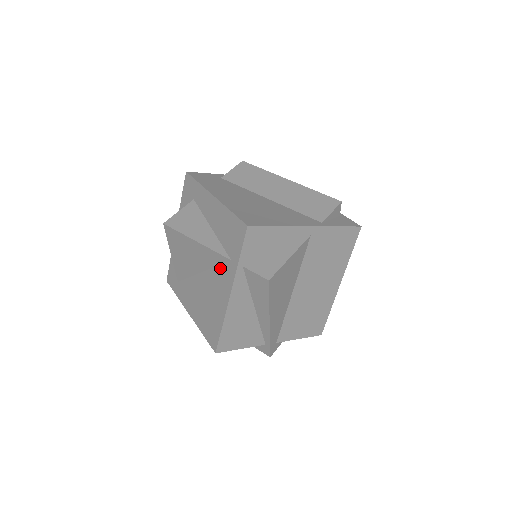
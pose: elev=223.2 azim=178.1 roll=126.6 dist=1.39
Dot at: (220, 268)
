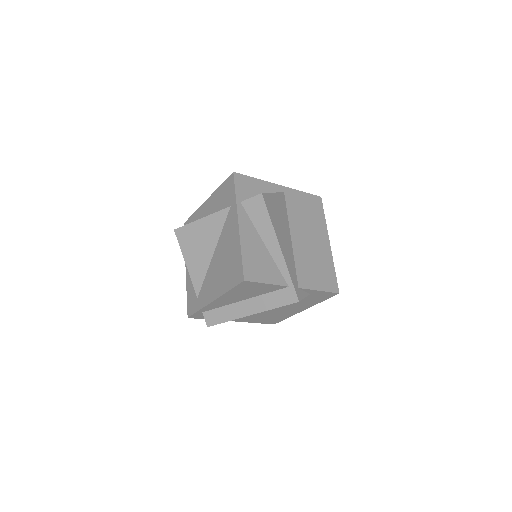
Dot at: (225, 224)
